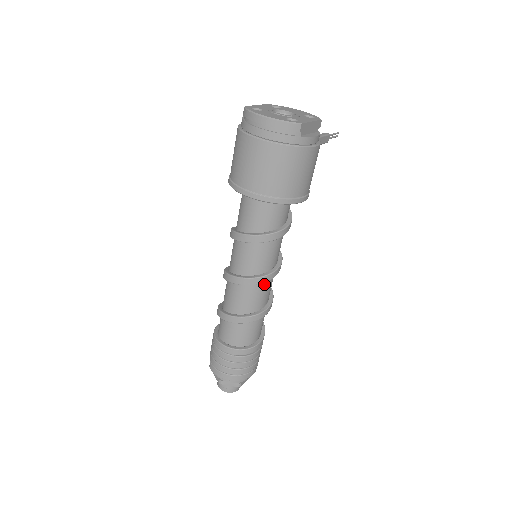
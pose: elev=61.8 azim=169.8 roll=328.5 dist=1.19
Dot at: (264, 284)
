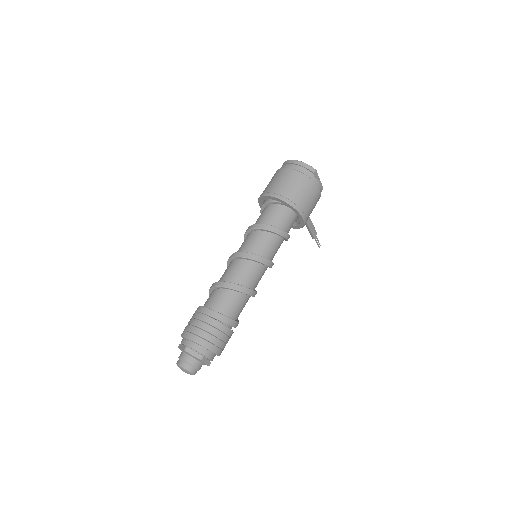
Dot at: (258, 267)
